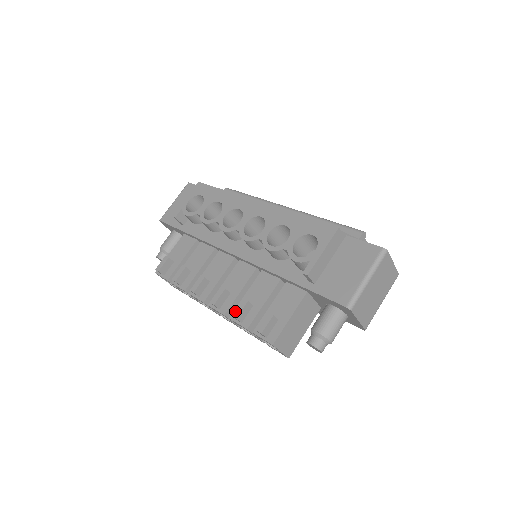
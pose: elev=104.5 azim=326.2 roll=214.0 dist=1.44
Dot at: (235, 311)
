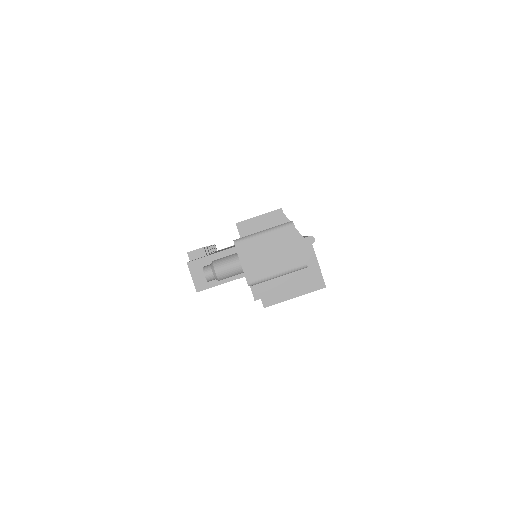
Dot at: occluded
